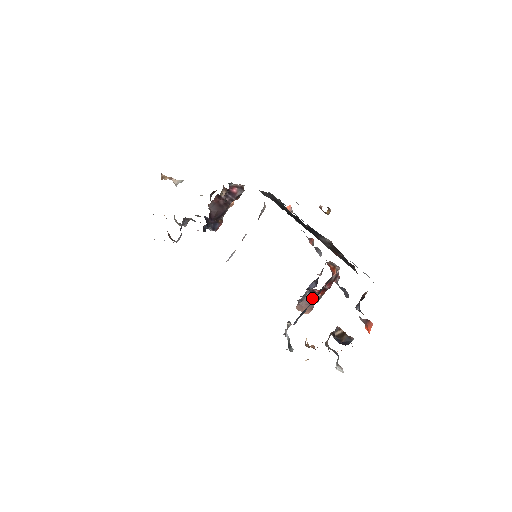
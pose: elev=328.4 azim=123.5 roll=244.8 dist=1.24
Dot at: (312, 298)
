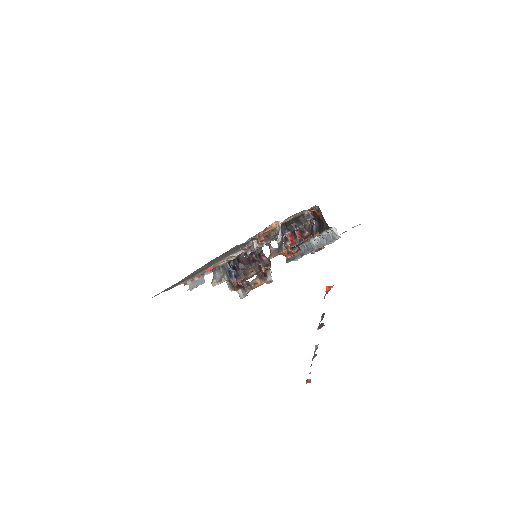
Dot at: occluded
